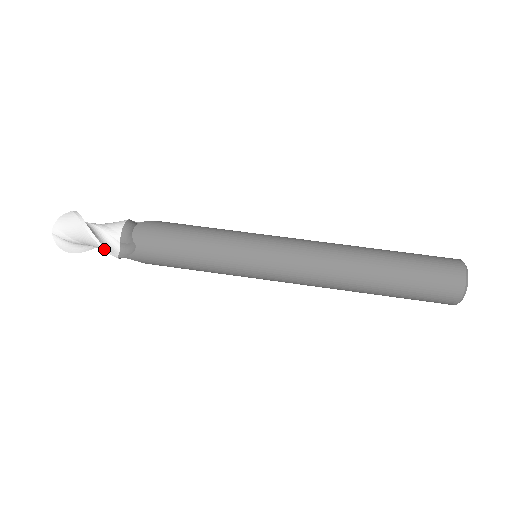
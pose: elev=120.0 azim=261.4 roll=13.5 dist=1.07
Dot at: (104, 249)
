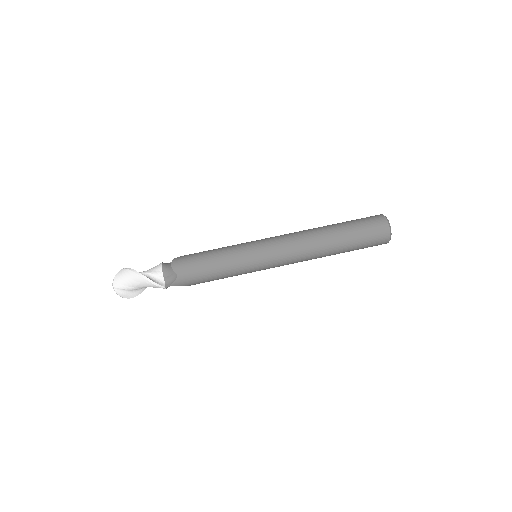
Dot at: (155, 284)
